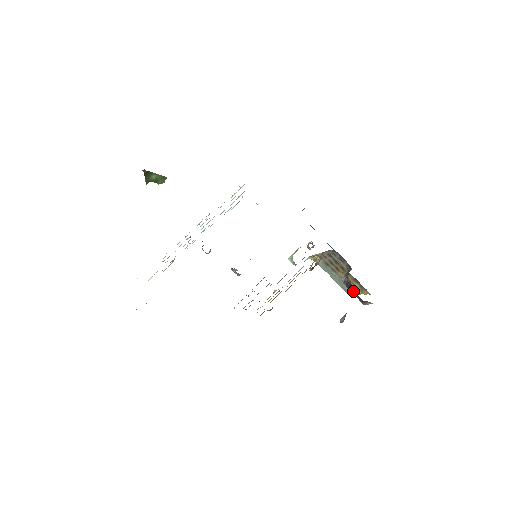
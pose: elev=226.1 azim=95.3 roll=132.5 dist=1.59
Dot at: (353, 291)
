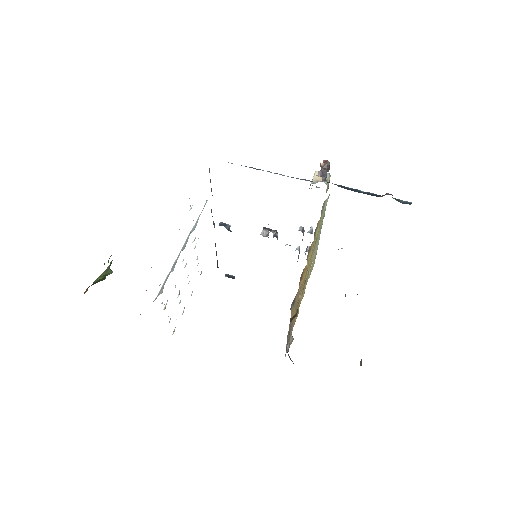
Dot at: occluded
